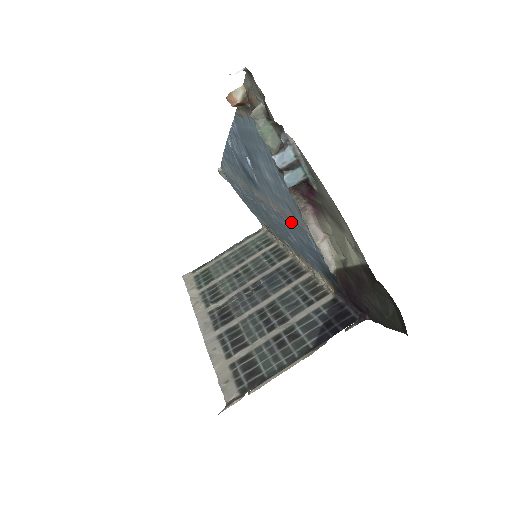
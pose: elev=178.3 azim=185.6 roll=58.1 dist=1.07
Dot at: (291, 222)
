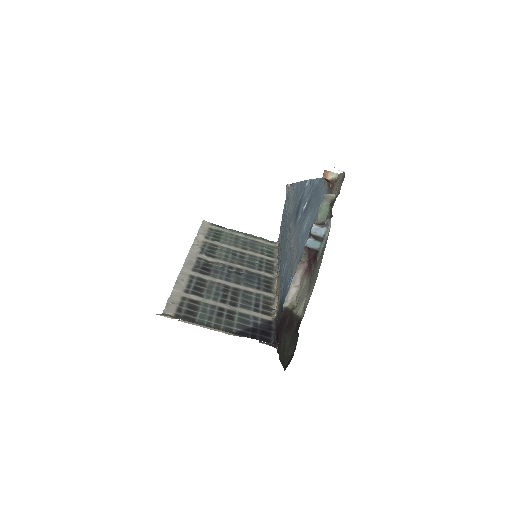
Dot at: (292, 260)
